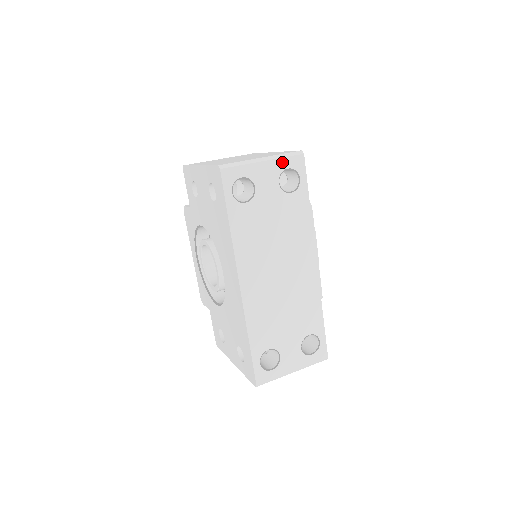
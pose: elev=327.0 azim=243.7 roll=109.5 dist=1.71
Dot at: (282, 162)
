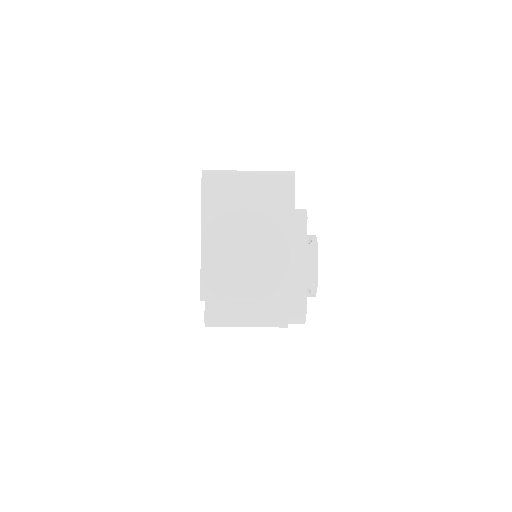
Dot at: occluded
